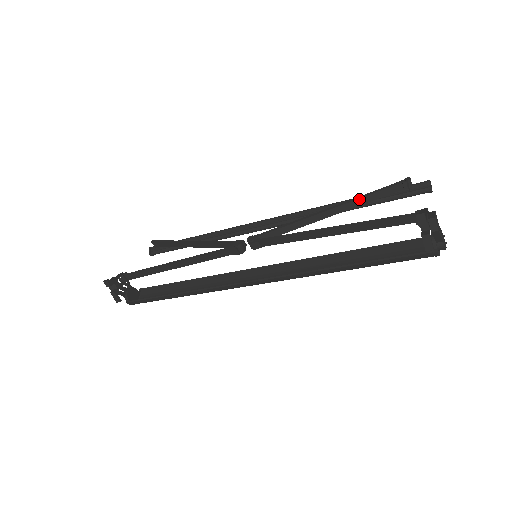
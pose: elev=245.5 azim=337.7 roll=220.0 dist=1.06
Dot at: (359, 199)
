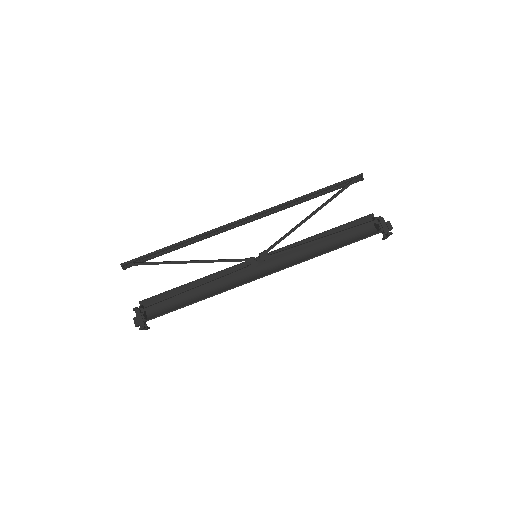
Dot at: occluded
